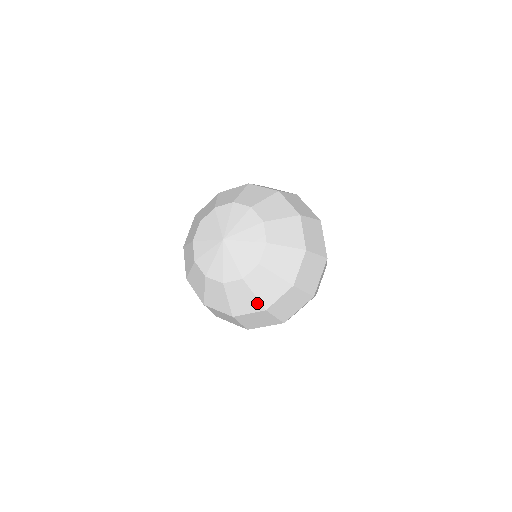
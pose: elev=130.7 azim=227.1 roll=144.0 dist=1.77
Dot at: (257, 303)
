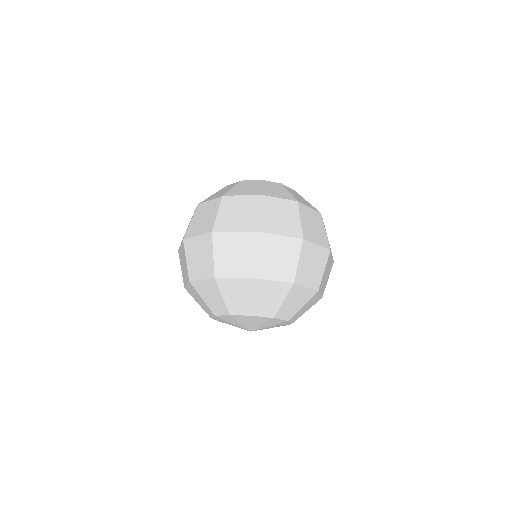
Dot at: occluded
